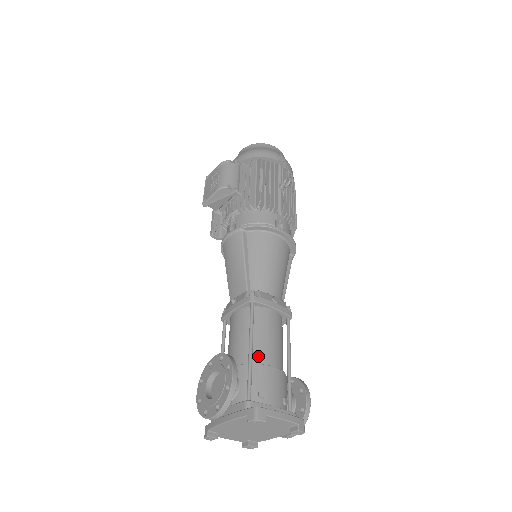
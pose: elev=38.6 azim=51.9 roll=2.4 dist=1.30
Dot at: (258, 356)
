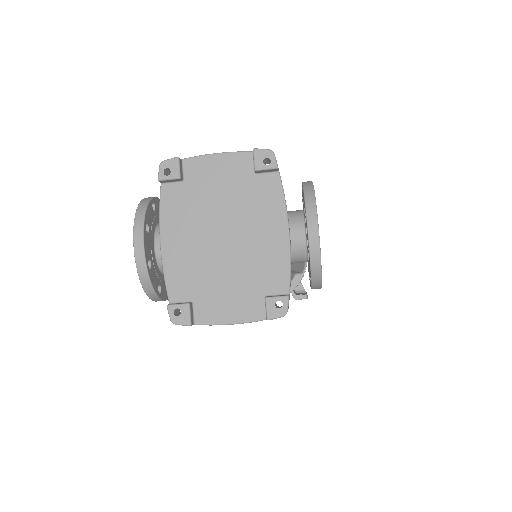
Dot at: occluded
